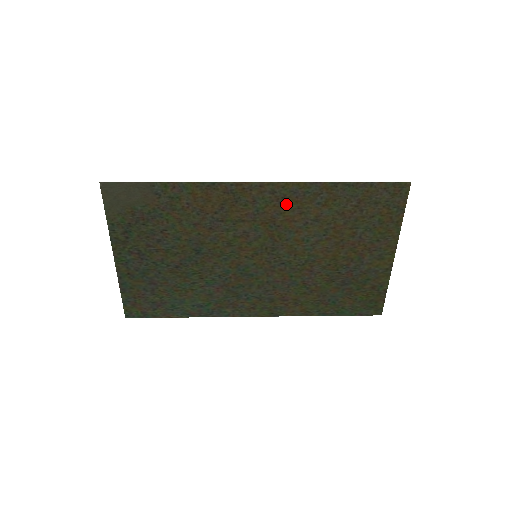
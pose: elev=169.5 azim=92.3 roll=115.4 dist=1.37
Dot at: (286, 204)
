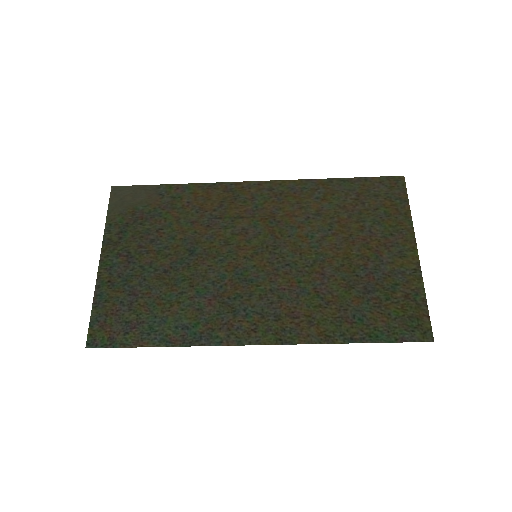
Dot at: (285, 200)
